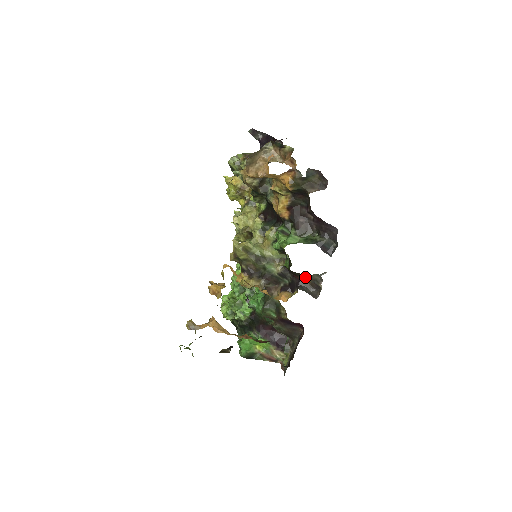
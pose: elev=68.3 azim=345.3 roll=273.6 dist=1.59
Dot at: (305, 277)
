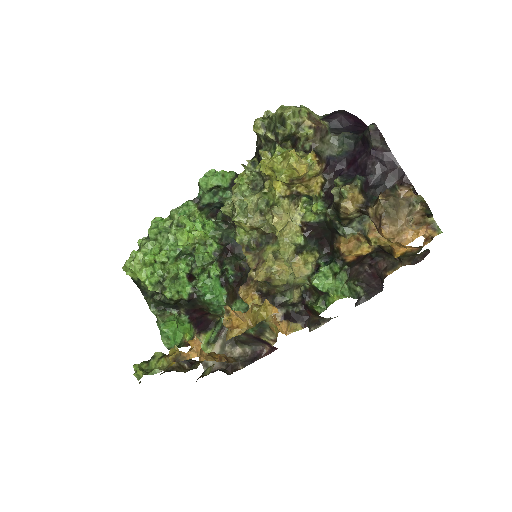
Dot at: (319, 316)
